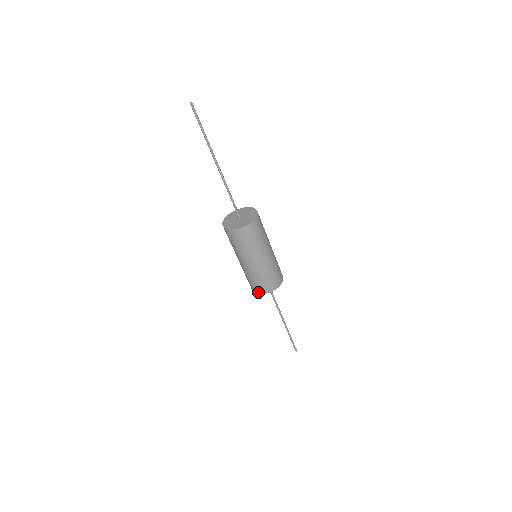
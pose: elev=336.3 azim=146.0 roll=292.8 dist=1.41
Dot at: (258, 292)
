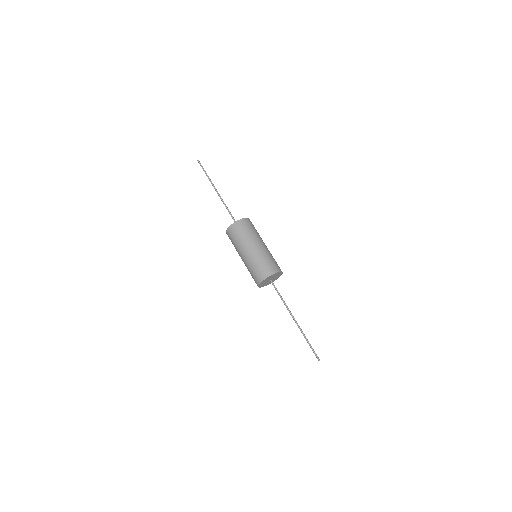
Dot at: (259, 282)
